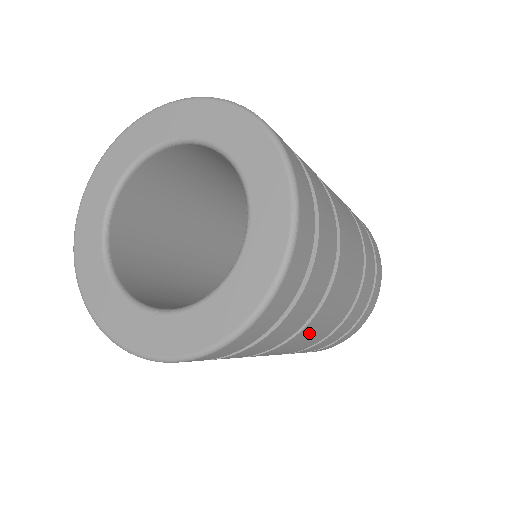
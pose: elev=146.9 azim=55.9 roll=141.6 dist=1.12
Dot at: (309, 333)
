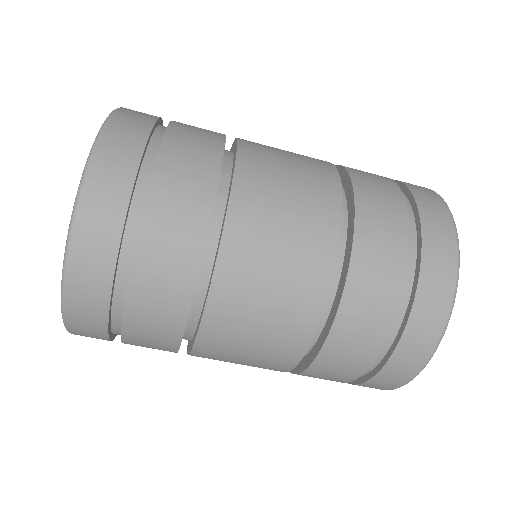
Dot at: (251, 271)
